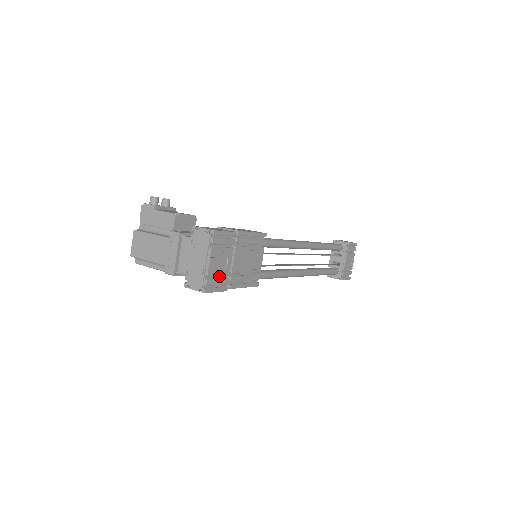
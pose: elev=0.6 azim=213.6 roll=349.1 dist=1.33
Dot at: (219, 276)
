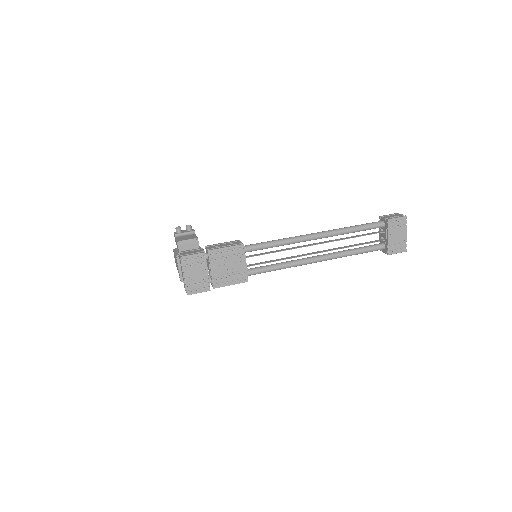
Dot at: (200, 282)
